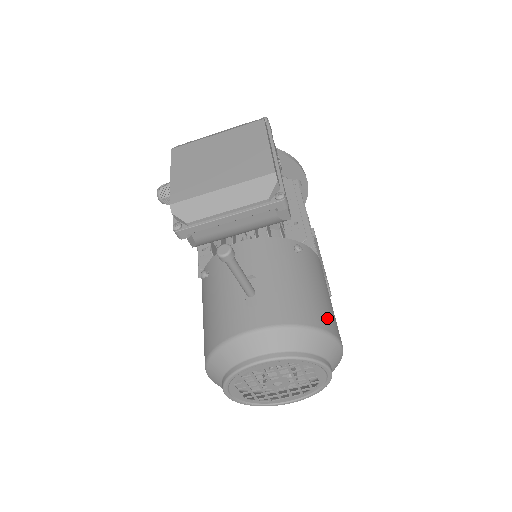
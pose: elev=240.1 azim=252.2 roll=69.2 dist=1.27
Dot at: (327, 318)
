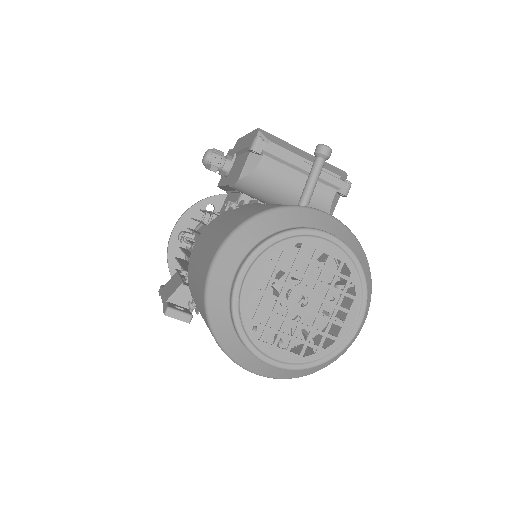
Dot at: occluded
